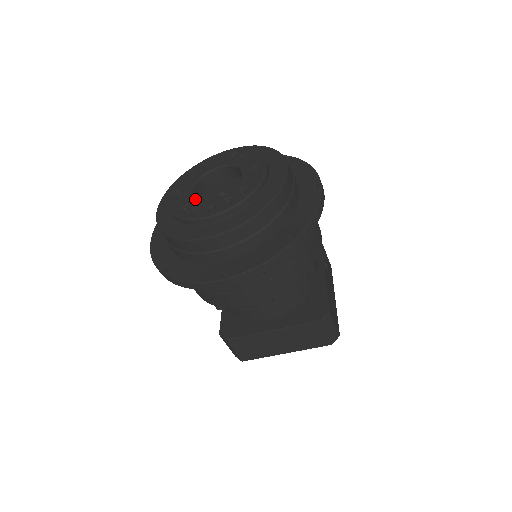
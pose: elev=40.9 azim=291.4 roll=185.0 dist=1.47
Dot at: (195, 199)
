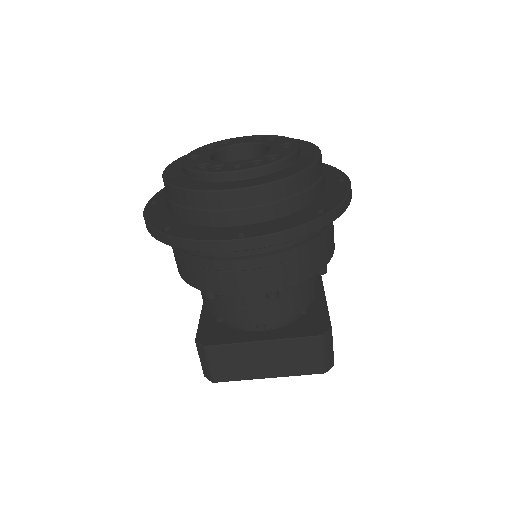
Dot at: (215, 161)
